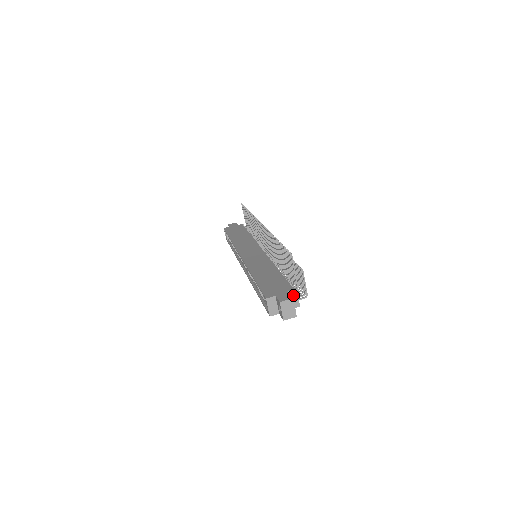
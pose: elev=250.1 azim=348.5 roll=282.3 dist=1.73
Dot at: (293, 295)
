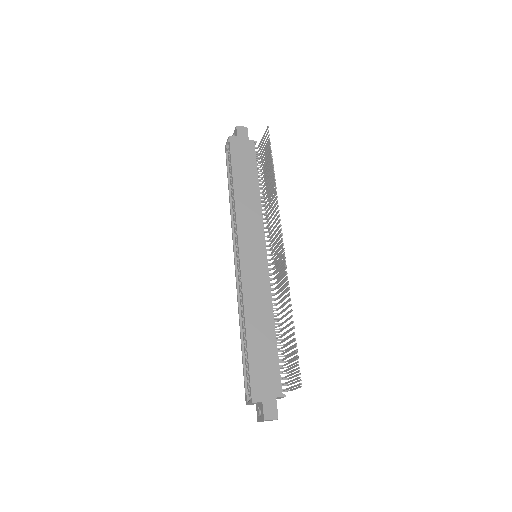
Dot at: (279, 398)
